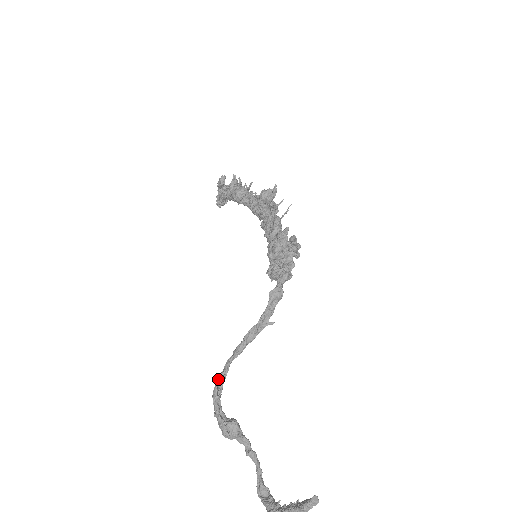
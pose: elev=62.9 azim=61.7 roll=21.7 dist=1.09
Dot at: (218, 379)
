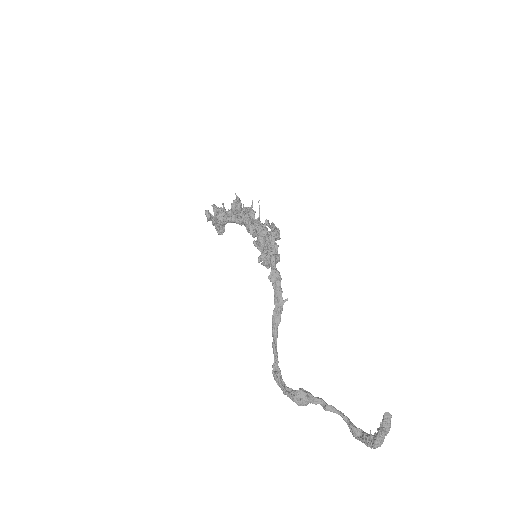
Dot at: (272, 365)
